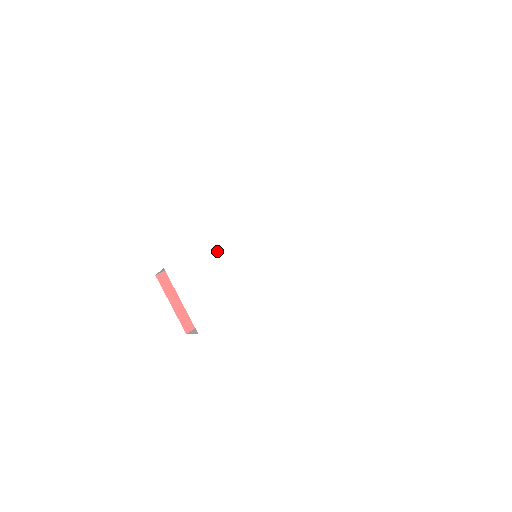
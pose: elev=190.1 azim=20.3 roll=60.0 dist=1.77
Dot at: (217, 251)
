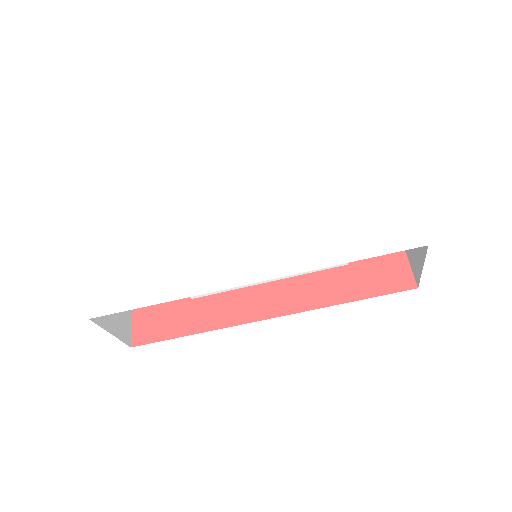
Dot at: (173, 218)
